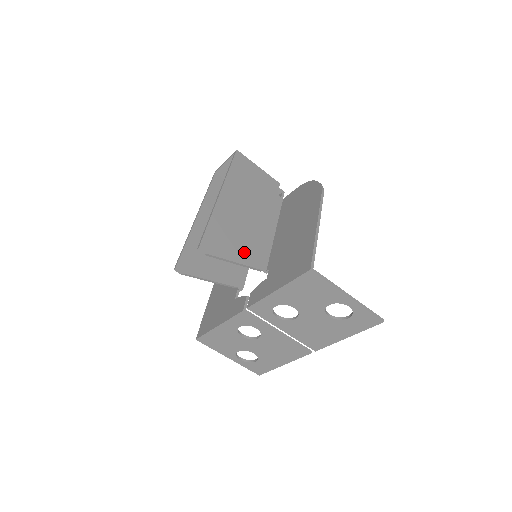
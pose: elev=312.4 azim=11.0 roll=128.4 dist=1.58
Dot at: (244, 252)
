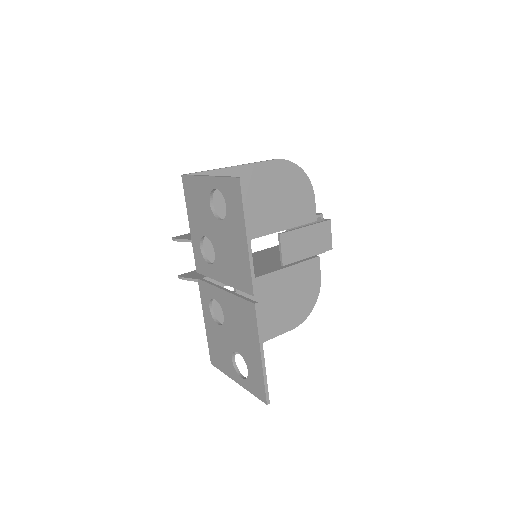
Dot at: occluded
